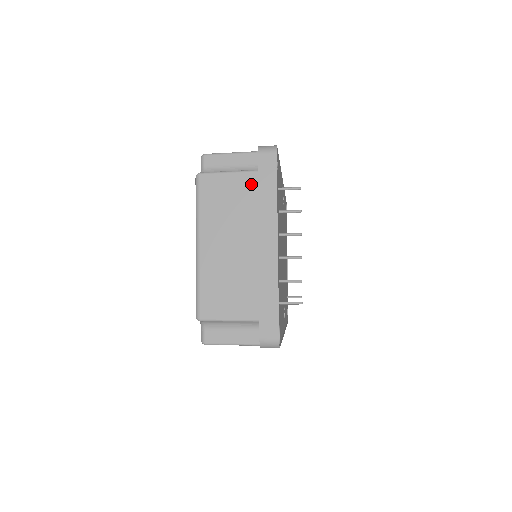
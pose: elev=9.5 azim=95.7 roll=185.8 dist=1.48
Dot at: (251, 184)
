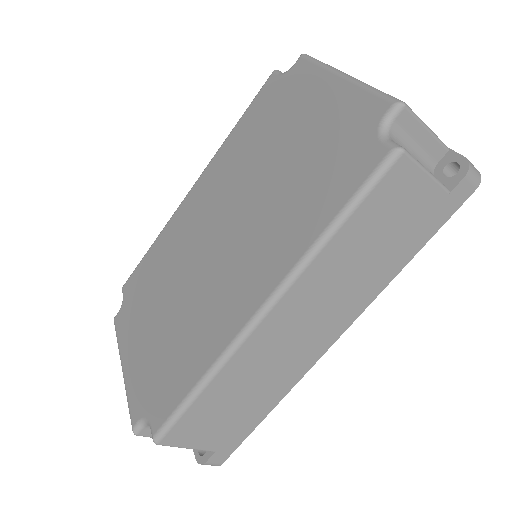
Dot at: occluded
